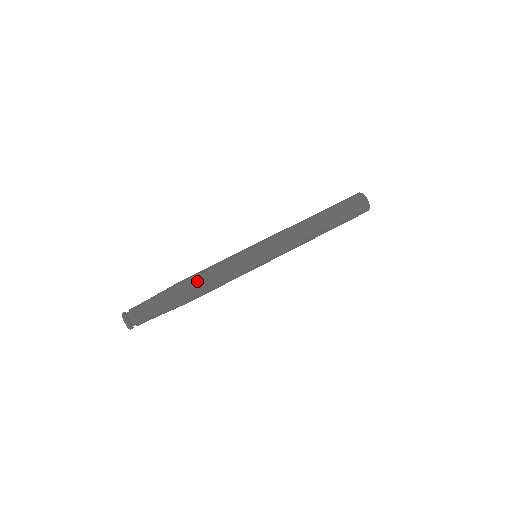
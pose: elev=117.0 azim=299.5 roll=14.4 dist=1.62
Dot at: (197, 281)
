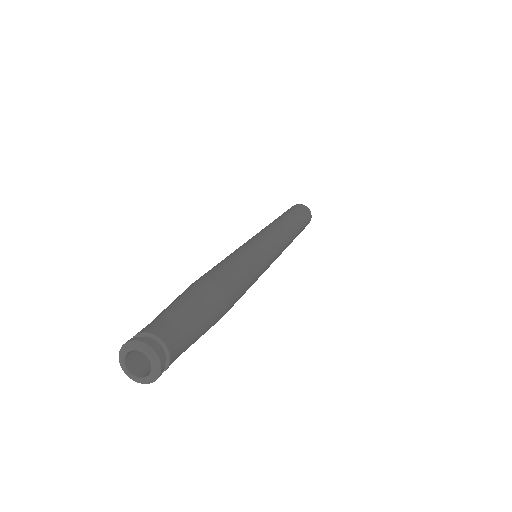
Dot at: (204, 274)
